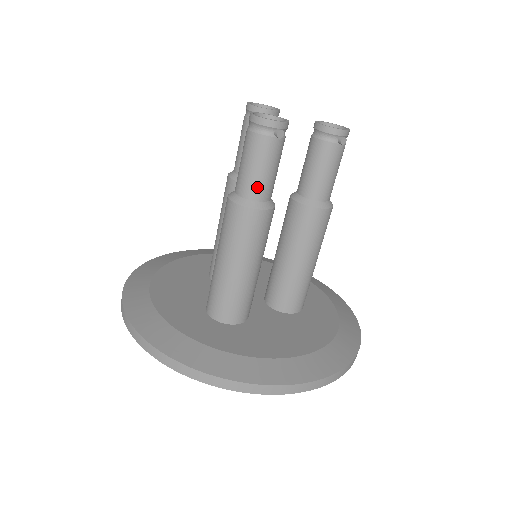
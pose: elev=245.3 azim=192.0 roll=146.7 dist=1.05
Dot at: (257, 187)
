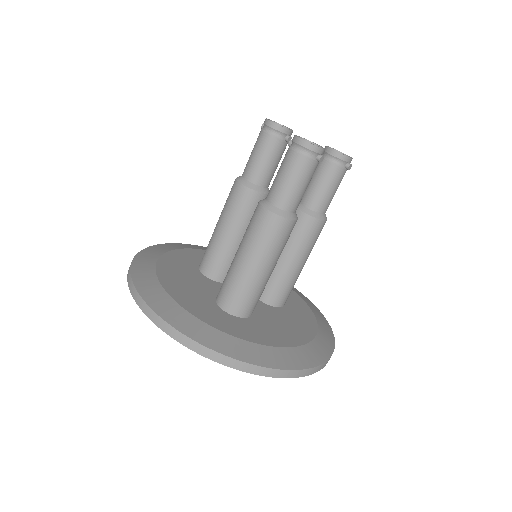
Dot at: (293, 200)
